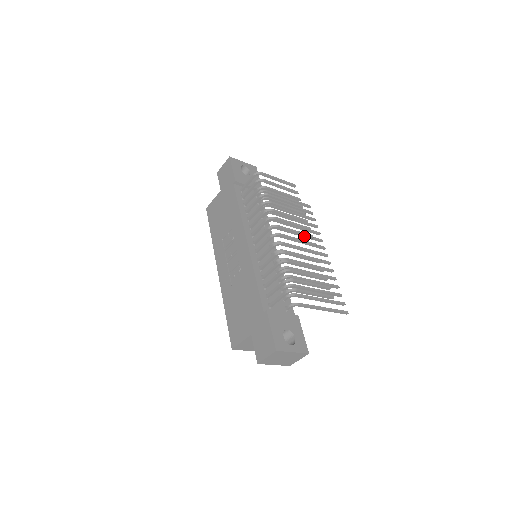
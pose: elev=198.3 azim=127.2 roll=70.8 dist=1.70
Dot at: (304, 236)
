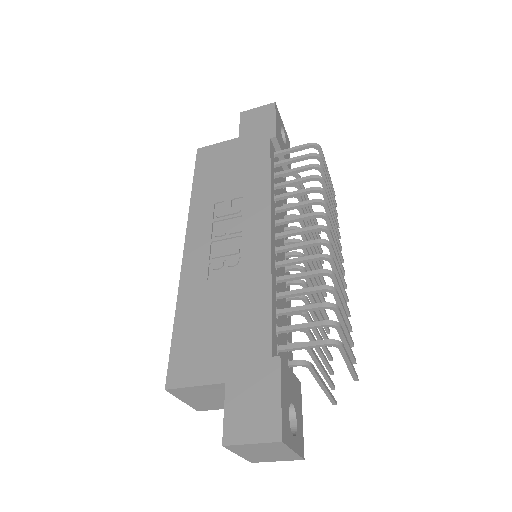
Dot at: occluded
